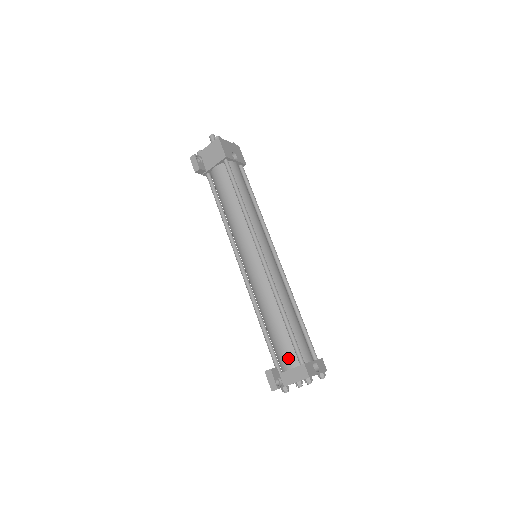
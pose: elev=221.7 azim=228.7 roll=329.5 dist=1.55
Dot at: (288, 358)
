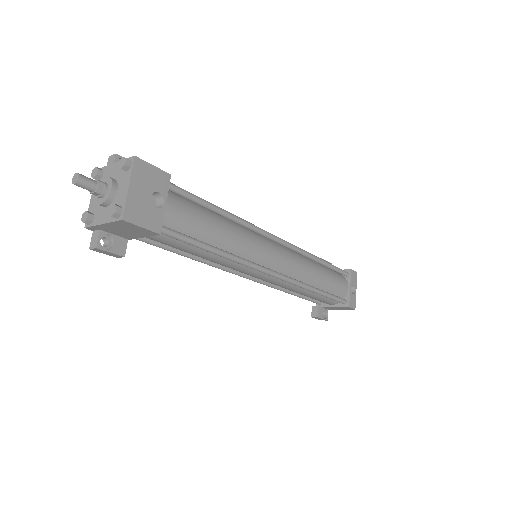
Dot at: (329, 303)
